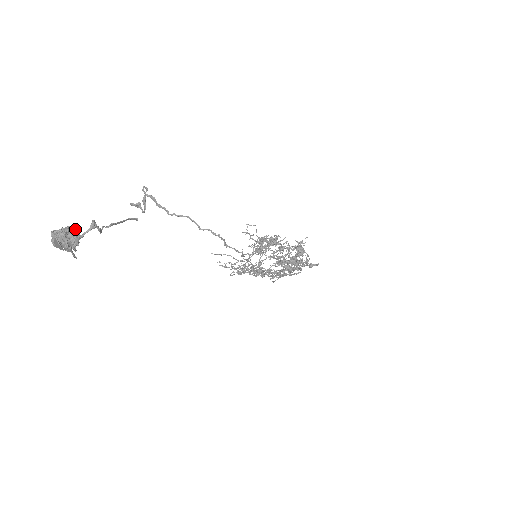
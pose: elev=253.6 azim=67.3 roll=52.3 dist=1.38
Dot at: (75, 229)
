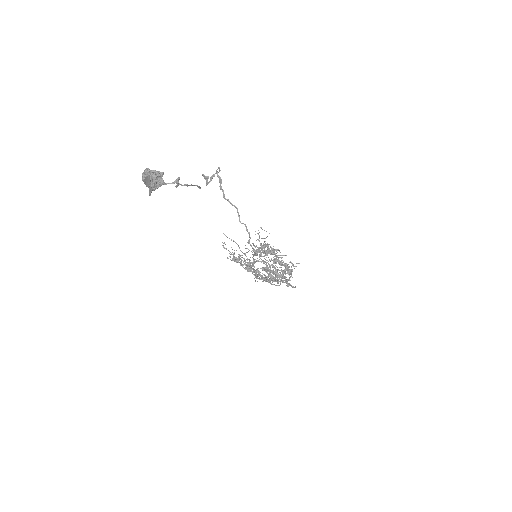
Dot at: occluded
